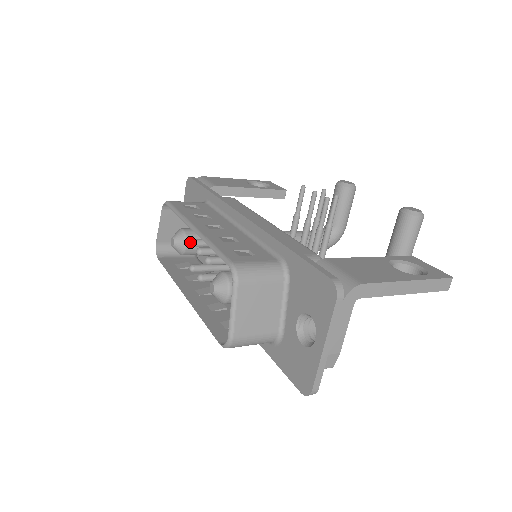
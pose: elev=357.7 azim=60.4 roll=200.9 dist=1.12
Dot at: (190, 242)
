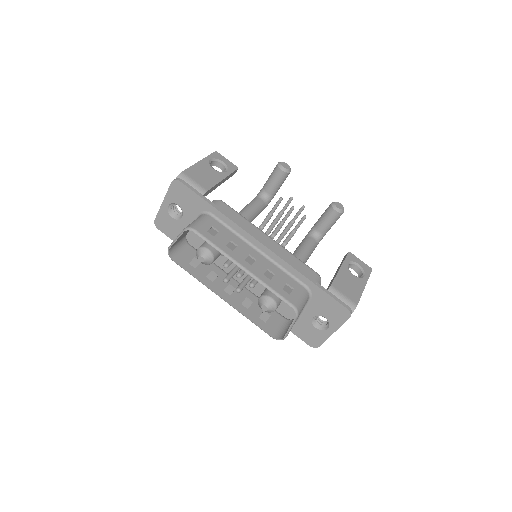
Dot at: (227, 267)
